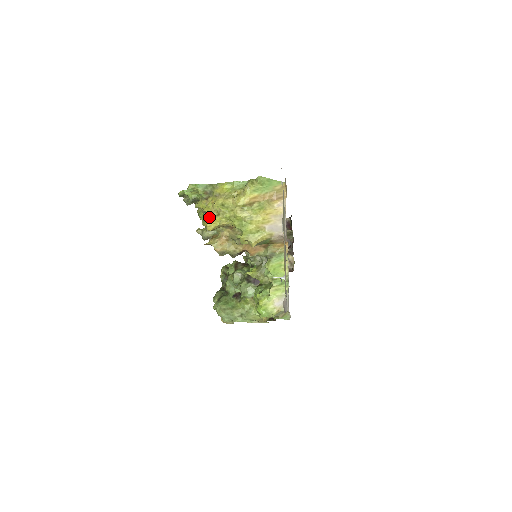
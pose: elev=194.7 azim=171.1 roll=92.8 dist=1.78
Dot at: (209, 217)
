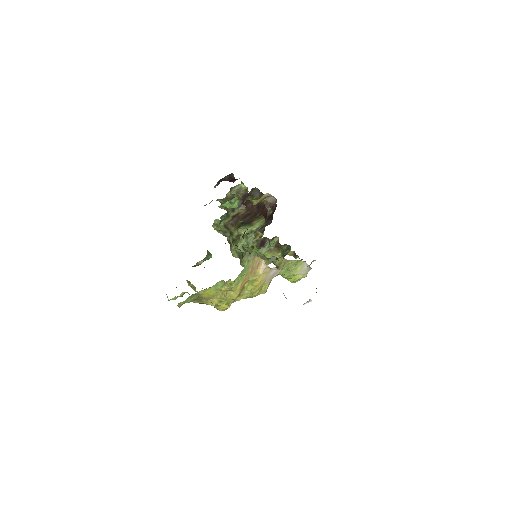
Dot at: (216, 307)
